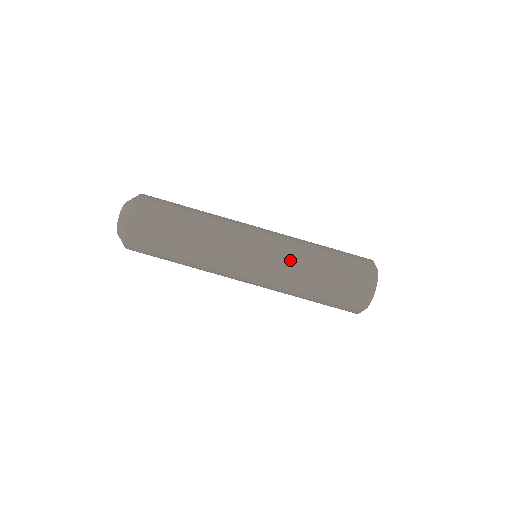
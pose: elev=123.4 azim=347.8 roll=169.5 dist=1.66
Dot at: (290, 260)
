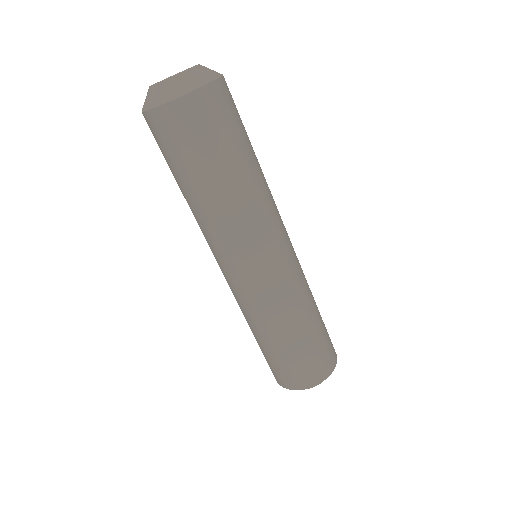
Dot at: (303, 286)
